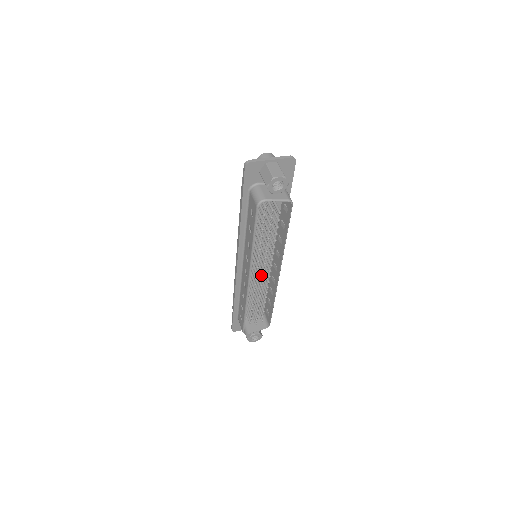
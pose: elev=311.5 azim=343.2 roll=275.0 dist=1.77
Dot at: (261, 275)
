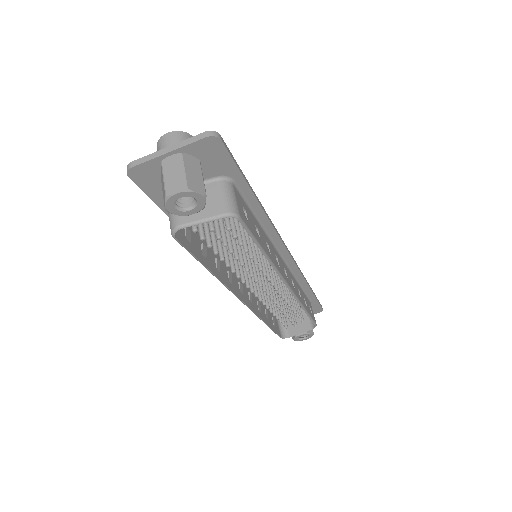
Dot at: (266, 285)
